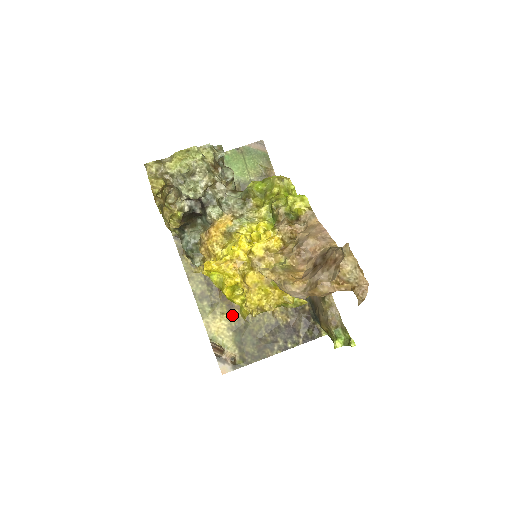
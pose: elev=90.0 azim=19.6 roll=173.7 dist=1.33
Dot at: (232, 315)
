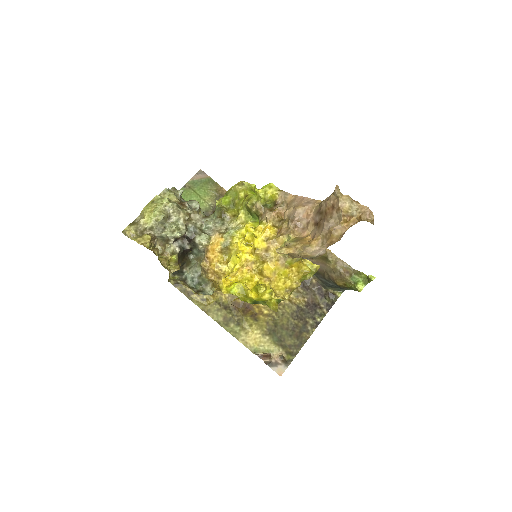
Dot at: (259, 322)
